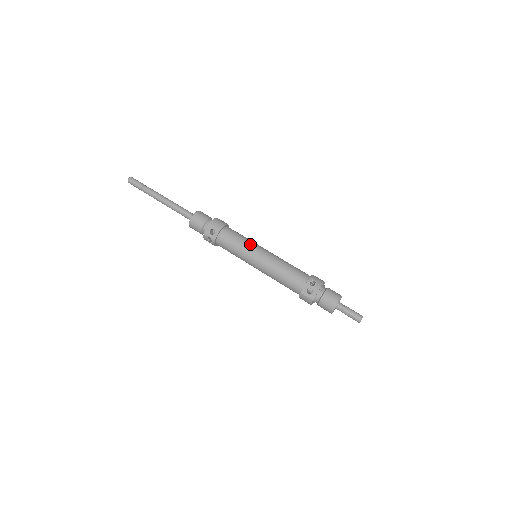
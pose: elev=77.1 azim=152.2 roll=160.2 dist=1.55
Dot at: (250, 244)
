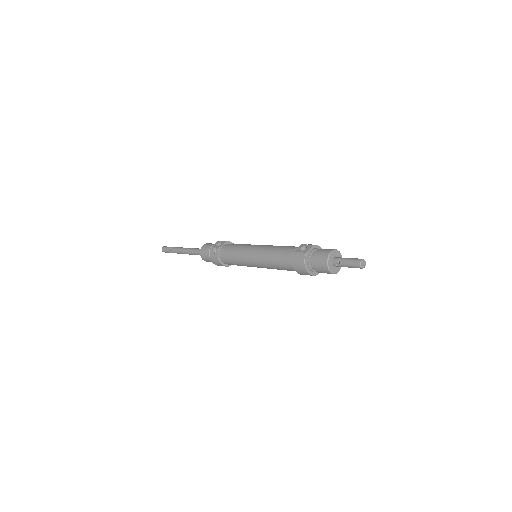
Dot at: occluded
